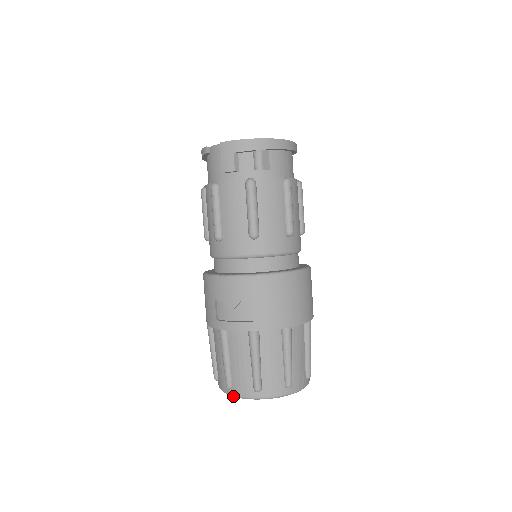
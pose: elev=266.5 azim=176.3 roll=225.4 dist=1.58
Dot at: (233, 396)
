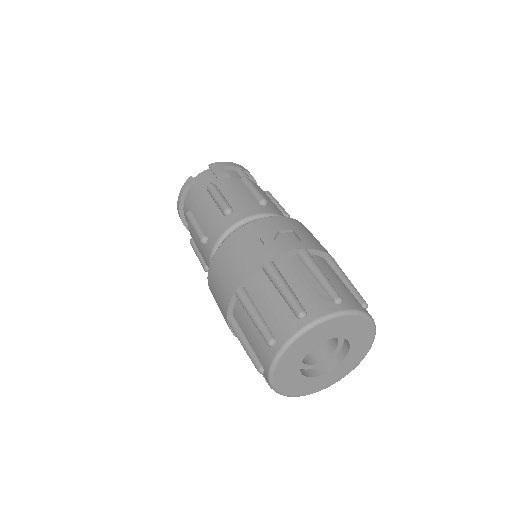
Dot at: (312, 324)
